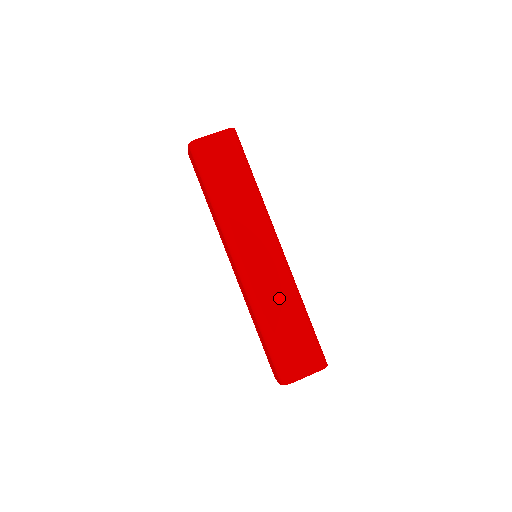
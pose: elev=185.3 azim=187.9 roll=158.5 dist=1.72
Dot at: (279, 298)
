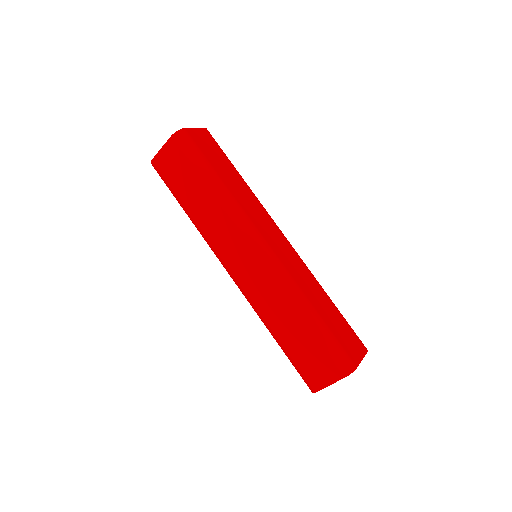
Dot at: (277, 305)
